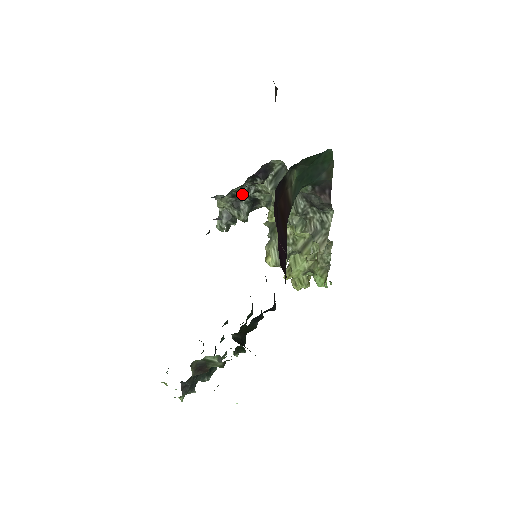
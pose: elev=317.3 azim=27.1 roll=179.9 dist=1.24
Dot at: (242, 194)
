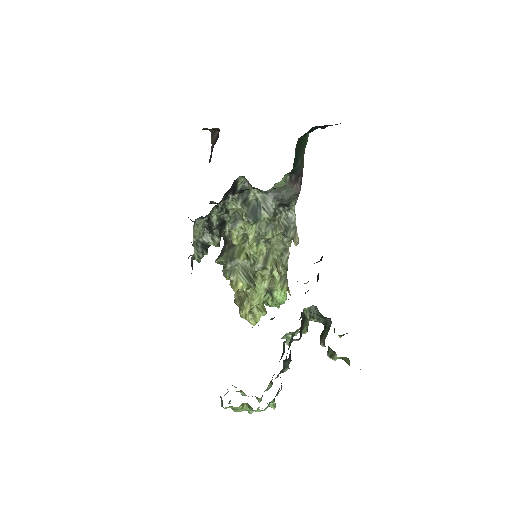
Dot at: (214, 217)
